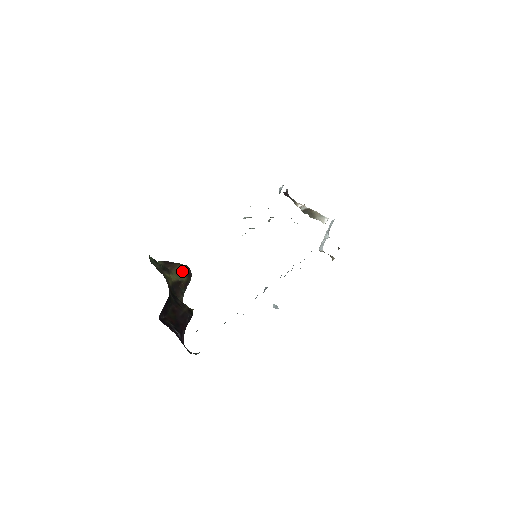
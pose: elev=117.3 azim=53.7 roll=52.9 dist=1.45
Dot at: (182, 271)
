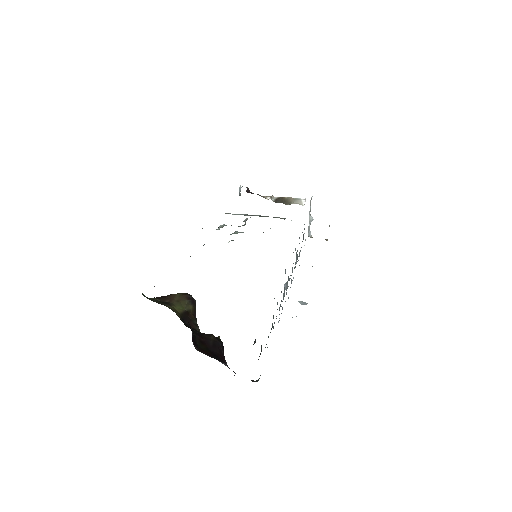
Dot at: (184, 299)
